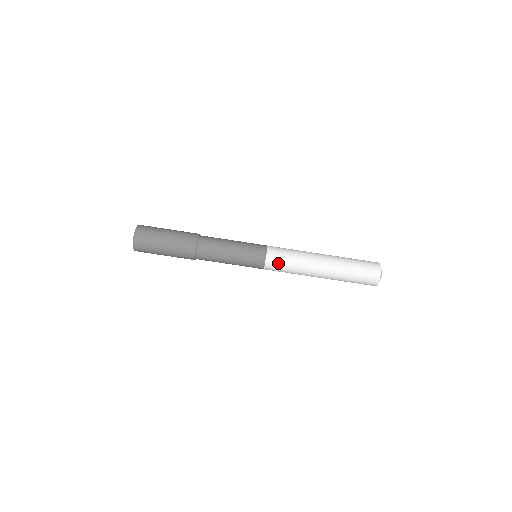
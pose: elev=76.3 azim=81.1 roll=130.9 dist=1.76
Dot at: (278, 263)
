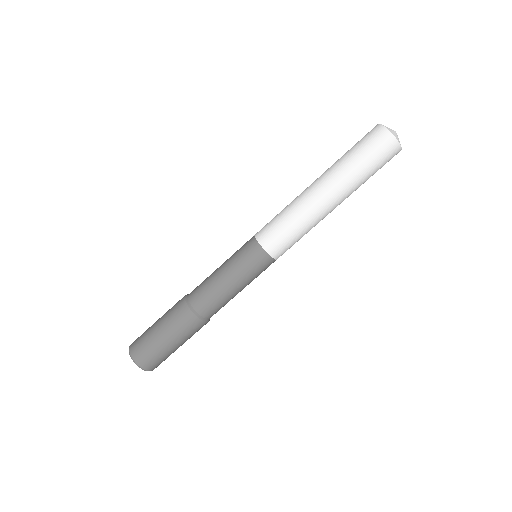
Dot at: (273, 232)
